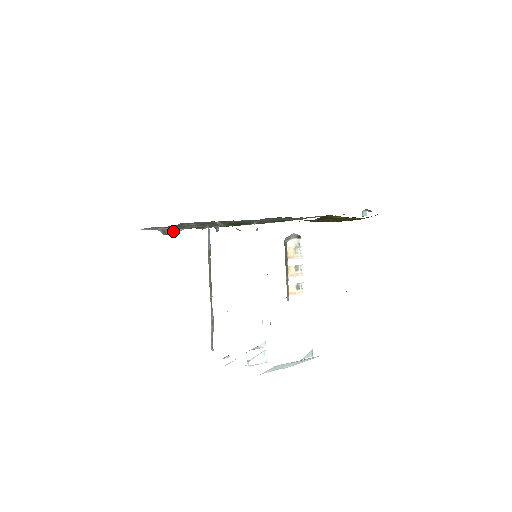
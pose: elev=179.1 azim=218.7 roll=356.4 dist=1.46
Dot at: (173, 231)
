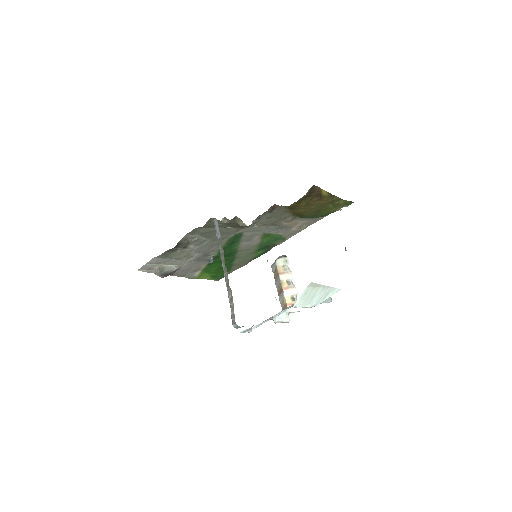
Dot at: (169, 270)
